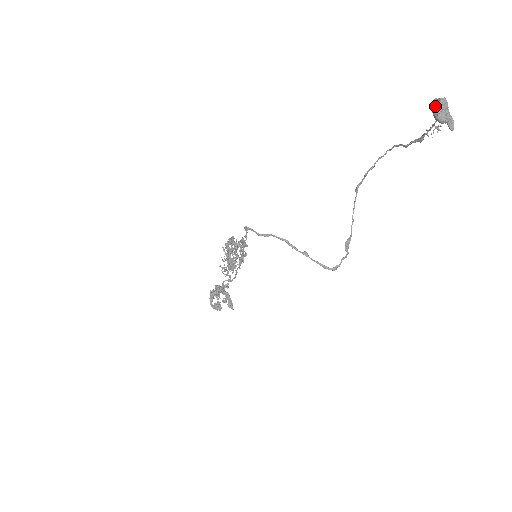
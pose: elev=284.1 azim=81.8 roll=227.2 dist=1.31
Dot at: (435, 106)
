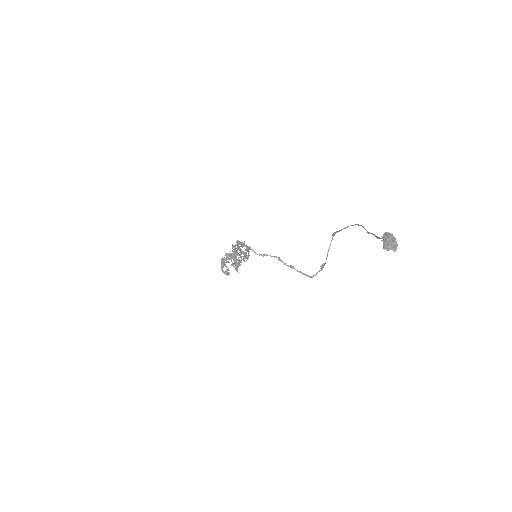
Dot at: (384, 241)
